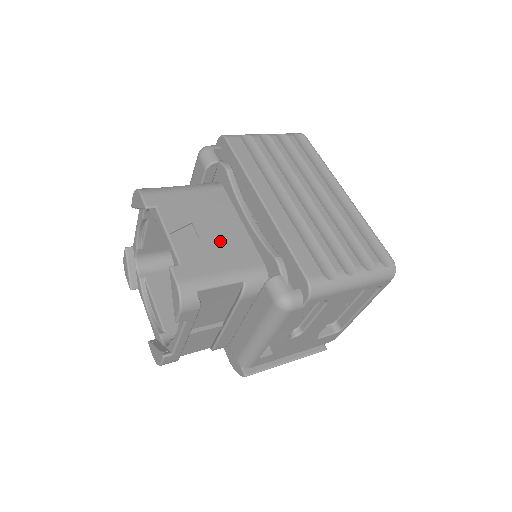
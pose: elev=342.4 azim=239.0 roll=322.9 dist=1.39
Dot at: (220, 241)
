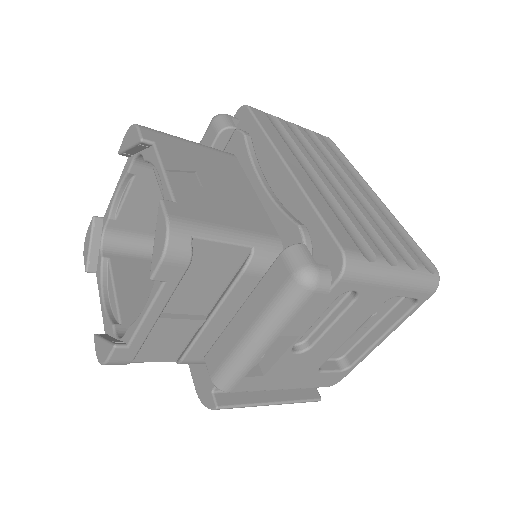
Dot at: (228, 198)
